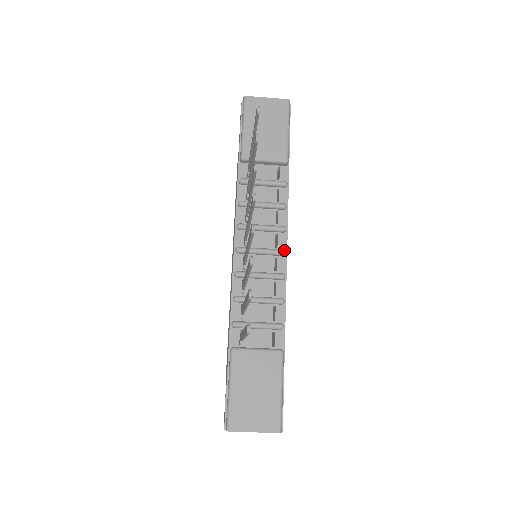
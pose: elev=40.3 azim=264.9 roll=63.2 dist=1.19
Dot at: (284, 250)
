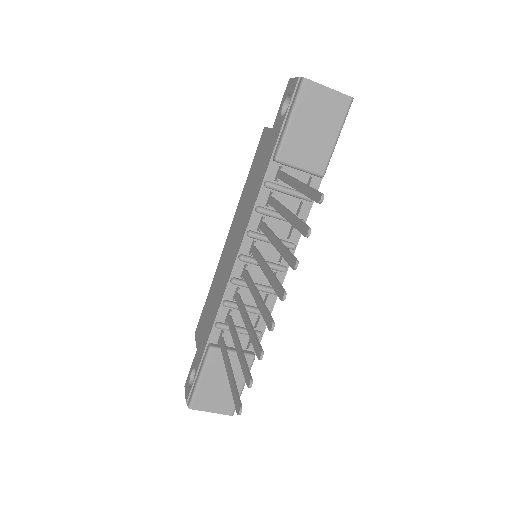
Dot at: (286, 268)
